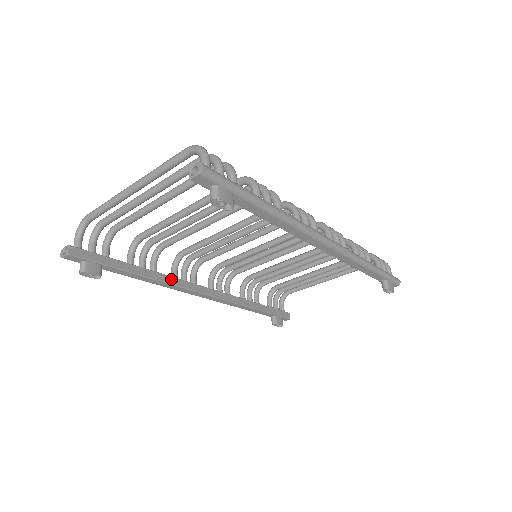
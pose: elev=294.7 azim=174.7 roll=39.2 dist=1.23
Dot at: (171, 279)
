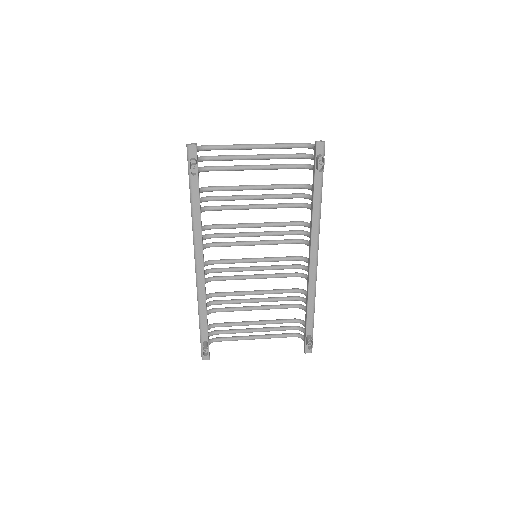
Dot at: occluded
